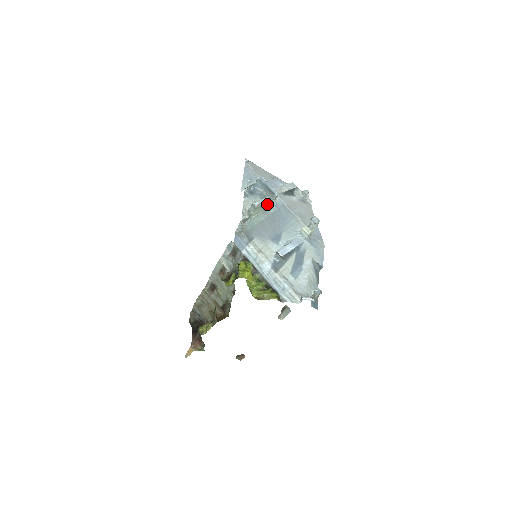
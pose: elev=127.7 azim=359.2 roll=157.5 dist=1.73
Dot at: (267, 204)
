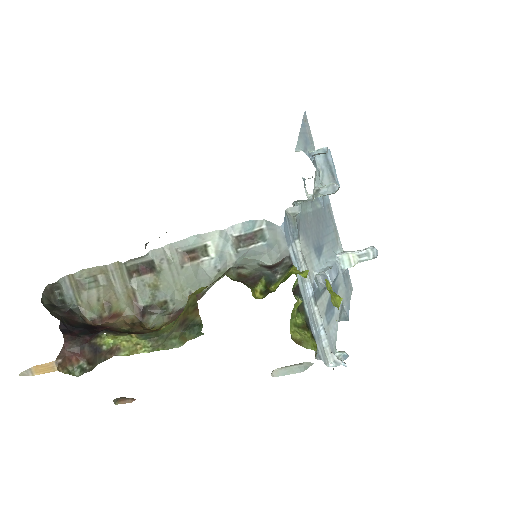
Dot at: occluded
